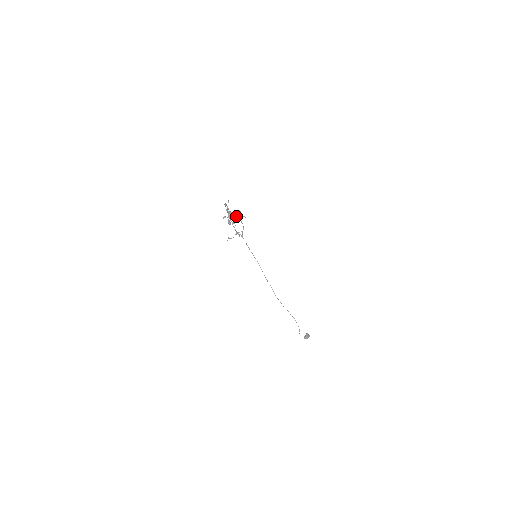
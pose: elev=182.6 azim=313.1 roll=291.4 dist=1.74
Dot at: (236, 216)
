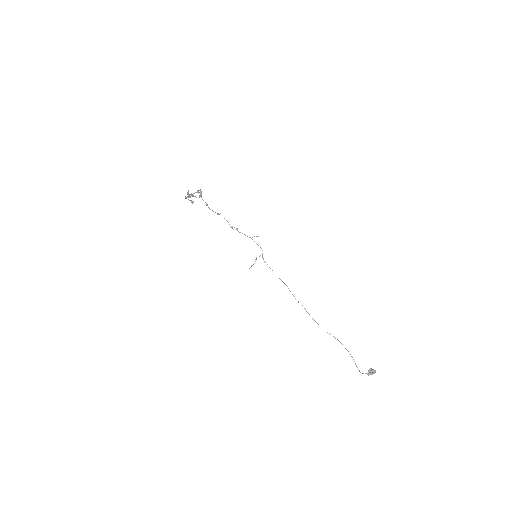
Dot at: (194, 193)
